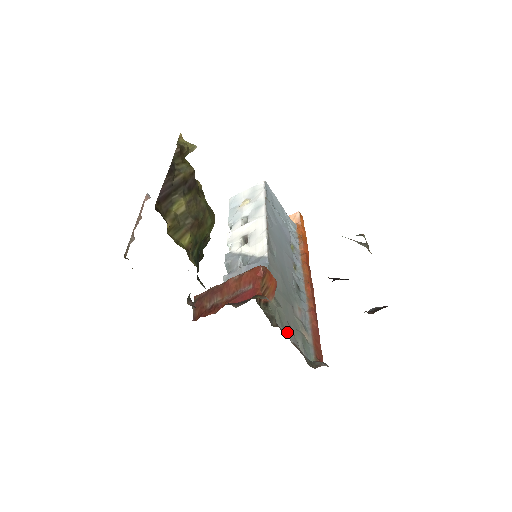
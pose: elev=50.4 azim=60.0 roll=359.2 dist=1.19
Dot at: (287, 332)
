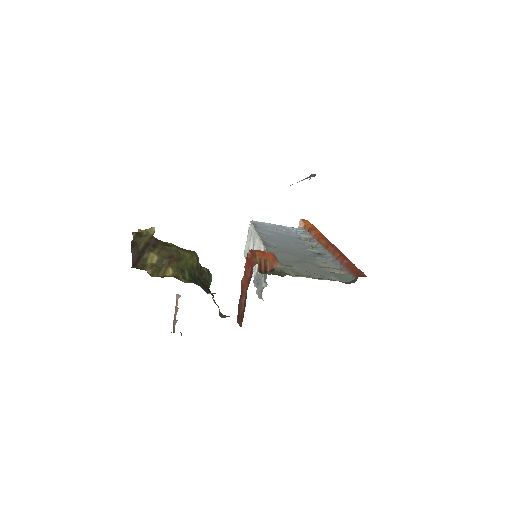
Dot at: (310, 277)
